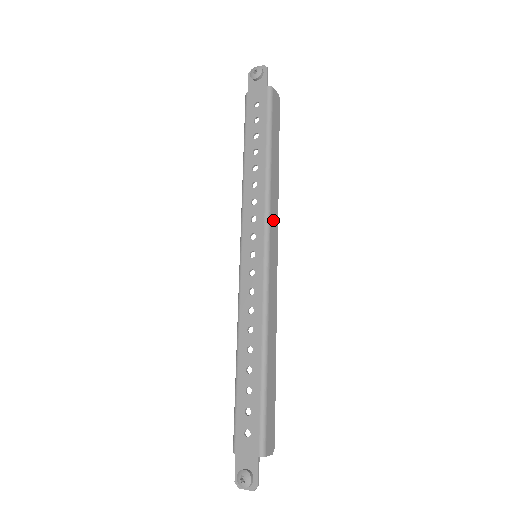
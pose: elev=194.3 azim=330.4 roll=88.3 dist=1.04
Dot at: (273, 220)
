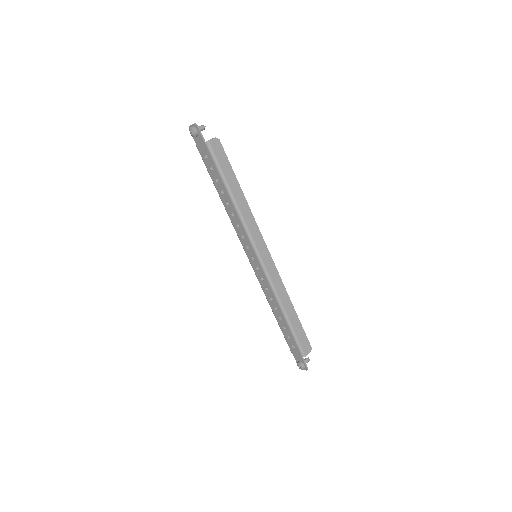
Dot at: (254, 233)
